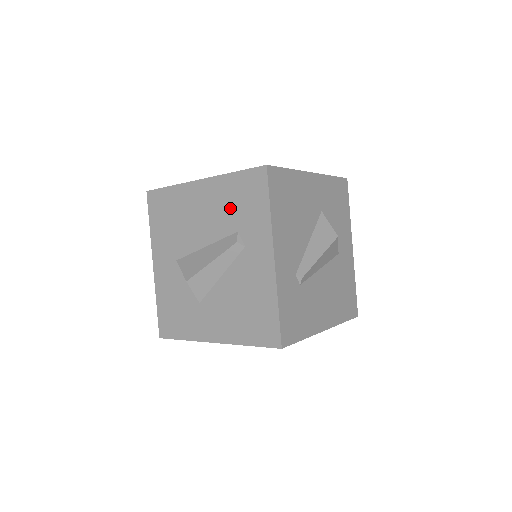
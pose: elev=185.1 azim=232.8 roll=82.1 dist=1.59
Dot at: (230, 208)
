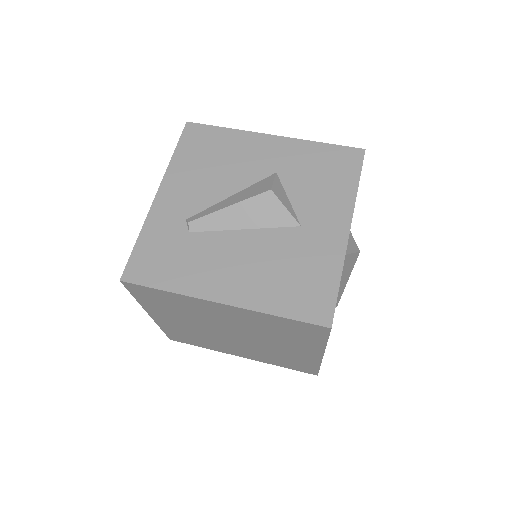
Dot at: occluded
